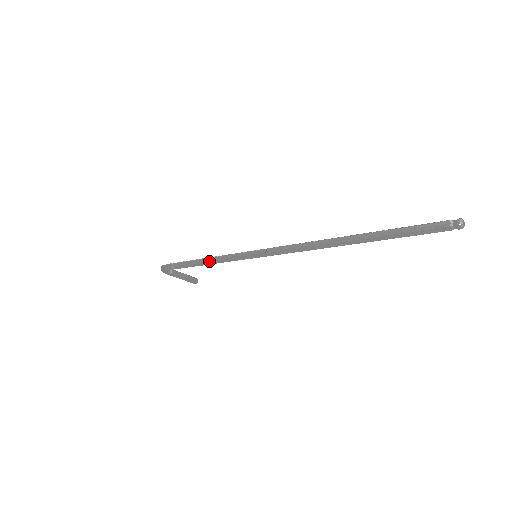
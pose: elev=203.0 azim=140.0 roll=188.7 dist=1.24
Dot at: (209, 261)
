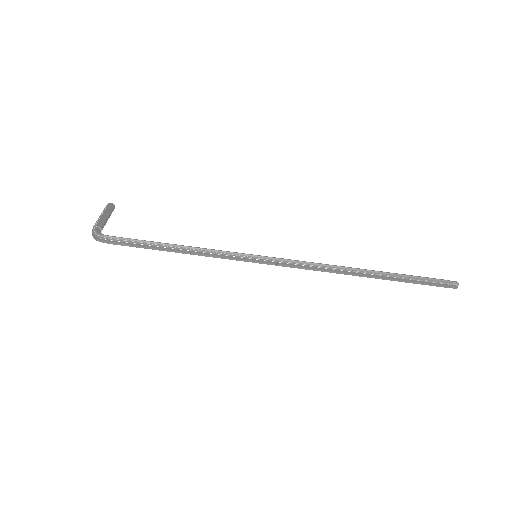
Dot at: occluded
